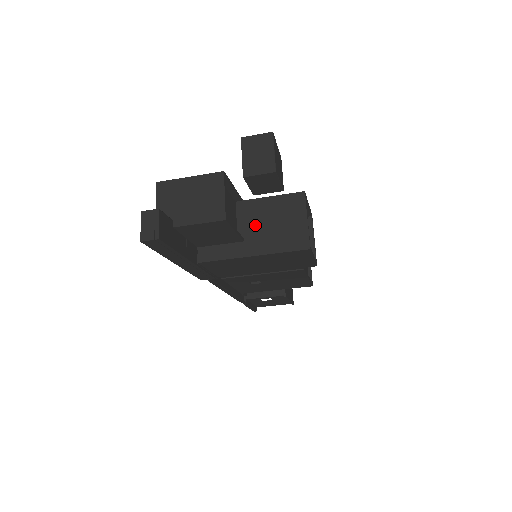
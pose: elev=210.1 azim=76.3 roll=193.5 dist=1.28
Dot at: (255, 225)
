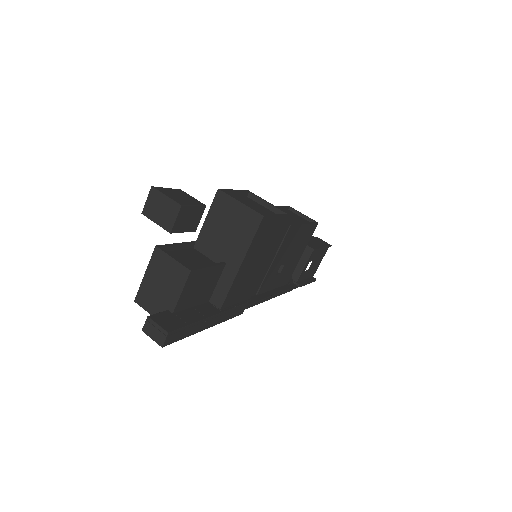
Dot at: (219, 246)
